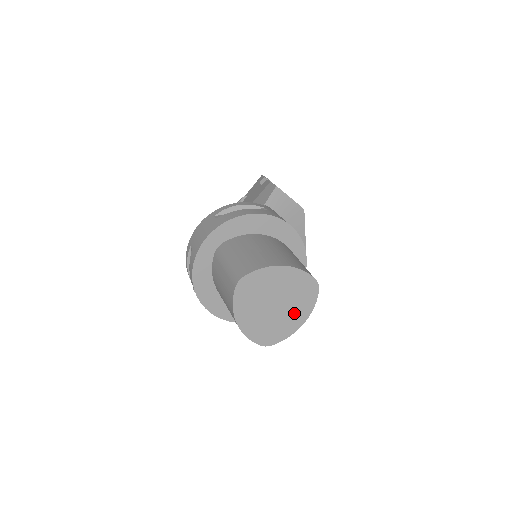
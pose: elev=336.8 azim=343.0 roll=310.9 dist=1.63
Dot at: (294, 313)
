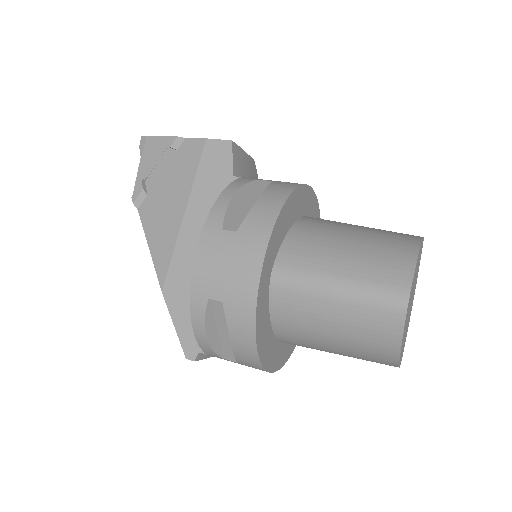
Dot at: (413, 297)
